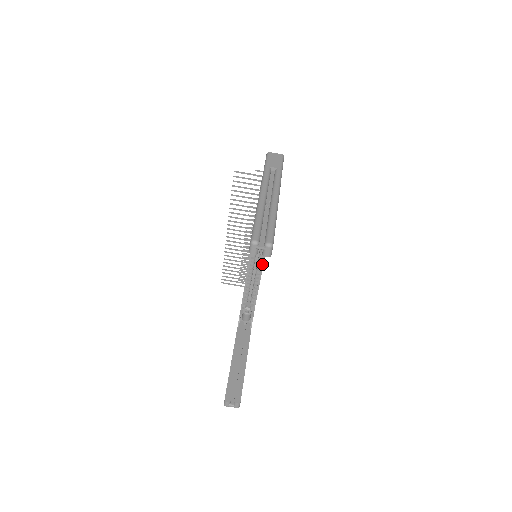
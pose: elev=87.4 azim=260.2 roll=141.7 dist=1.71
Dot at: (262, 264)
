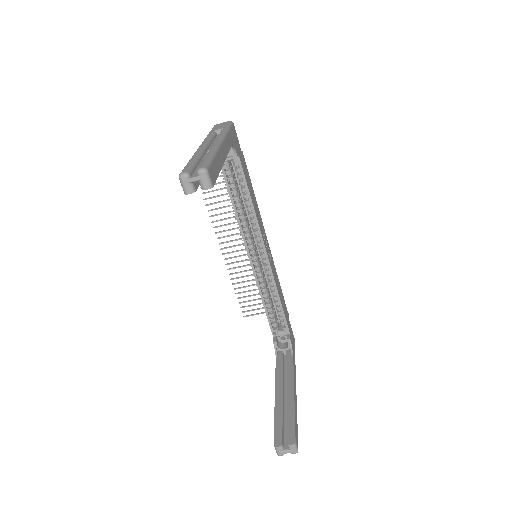
Dot at: (268, 264)
